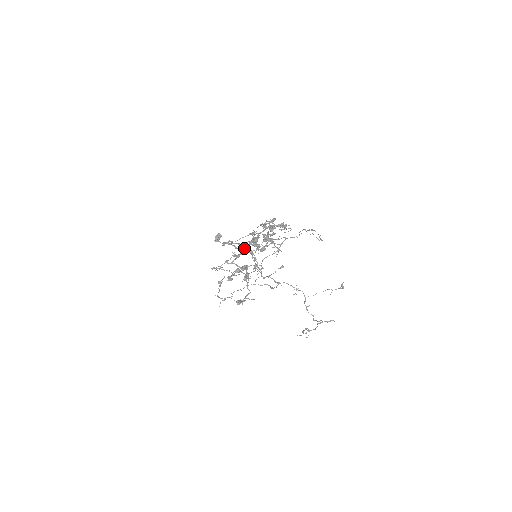
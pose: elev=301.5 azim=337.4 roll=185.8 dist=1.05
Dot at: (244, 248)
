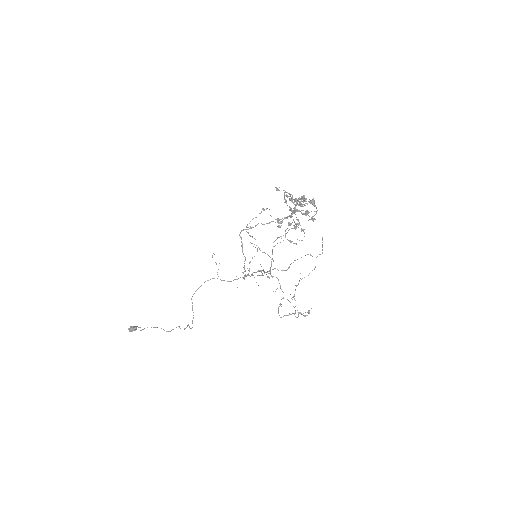
Dot at: occluded
